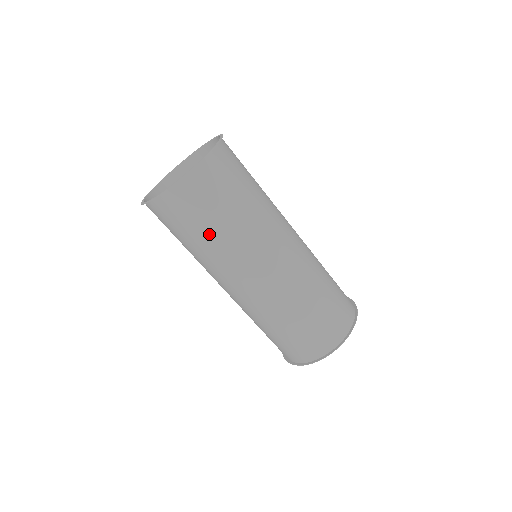
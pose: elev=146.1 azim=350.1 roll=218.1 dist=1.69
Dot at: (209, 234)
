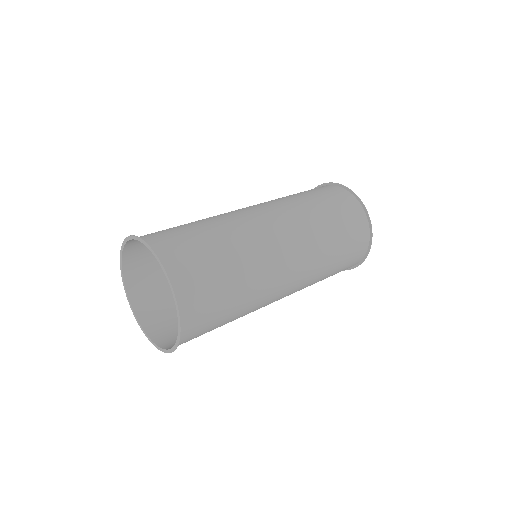
Dot at: (236, 303)
